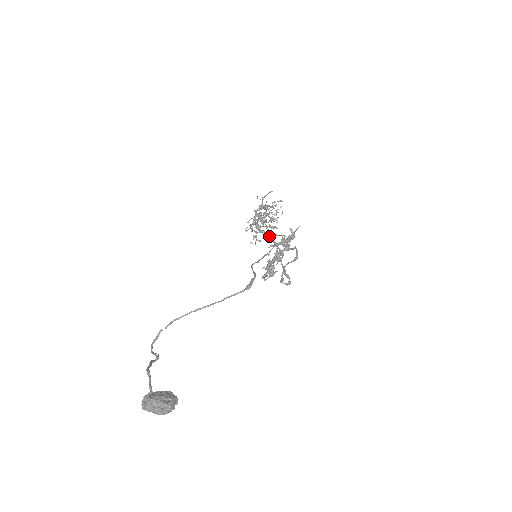
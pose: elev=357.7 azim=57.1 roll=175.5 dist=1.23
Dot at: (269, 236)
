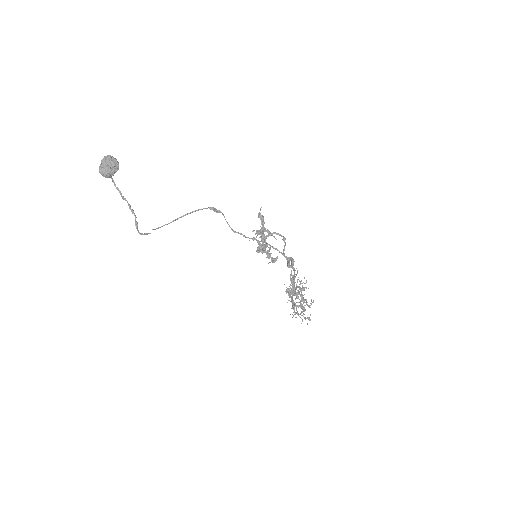
Dot at: (291, 282)
